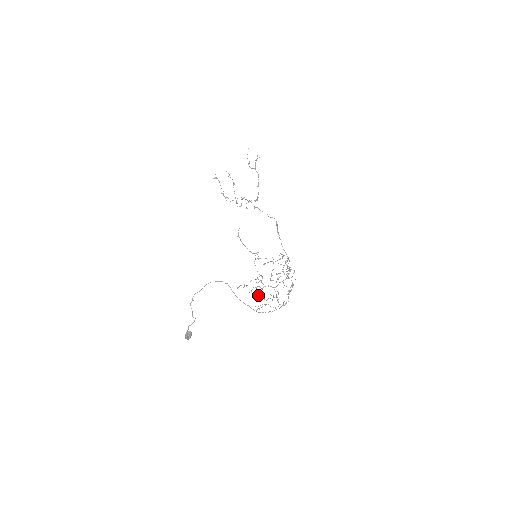
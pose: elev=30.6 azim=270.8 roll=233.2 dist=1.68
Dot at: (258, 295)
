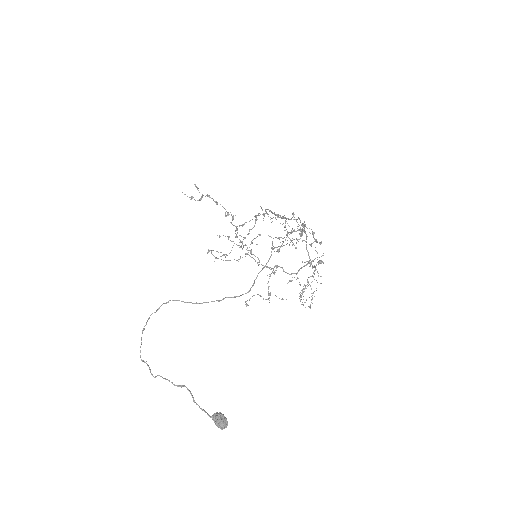
Dot at: occluded
